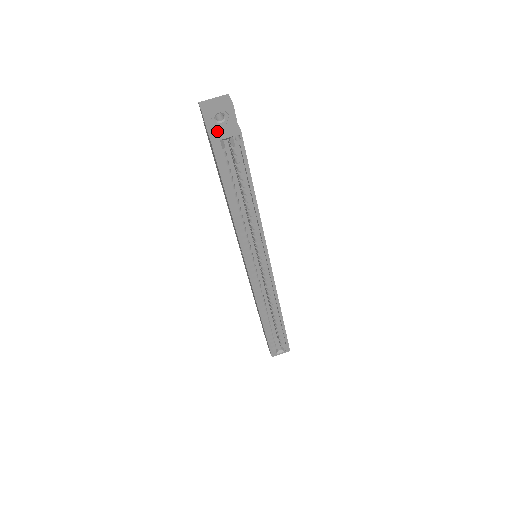
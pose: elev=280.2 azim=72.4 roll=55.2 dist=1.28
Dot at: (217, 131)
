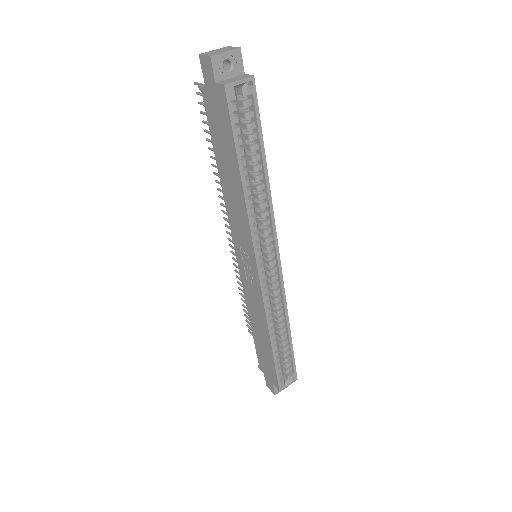
Dot at: (226, 80)
